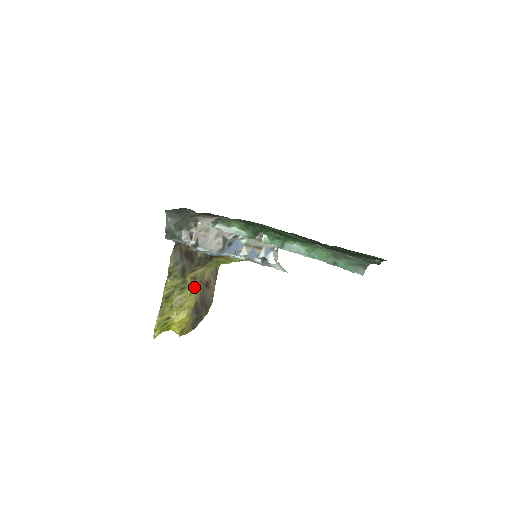
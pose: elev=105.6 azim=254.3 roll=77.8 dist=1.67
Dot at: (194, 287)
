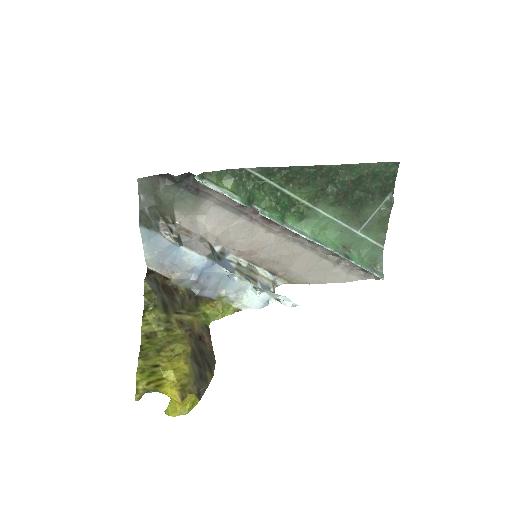
Dot at: (184, 333)
